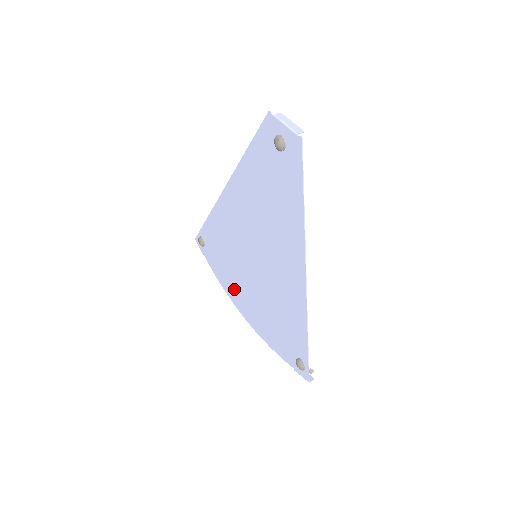
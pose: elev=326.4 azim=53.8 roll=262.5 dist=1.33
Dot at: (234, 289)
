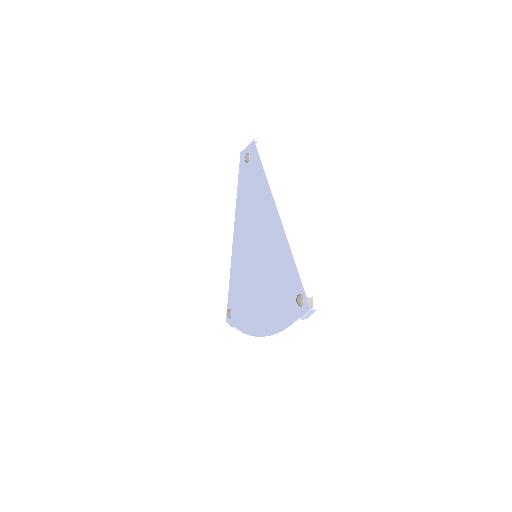
Dot at: (252, 318)
